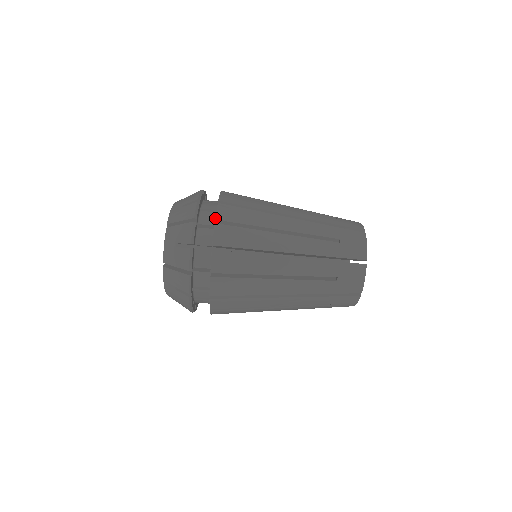
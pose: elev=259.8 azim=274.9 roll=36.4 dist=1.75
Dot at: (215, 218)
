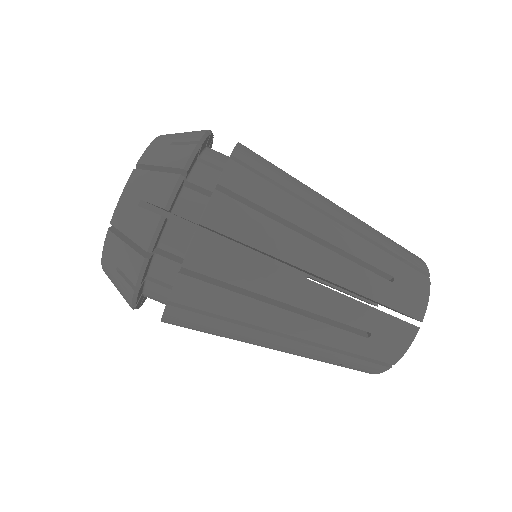
Dot at: occluded
